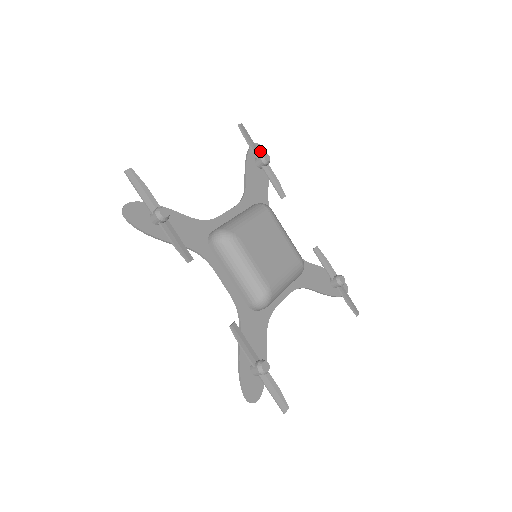
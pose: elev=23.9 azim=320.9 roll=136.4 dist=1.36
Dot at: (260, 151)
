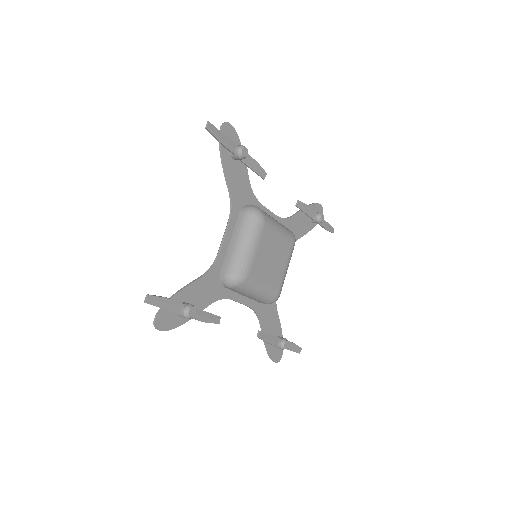
Dot at: (230, 131)
